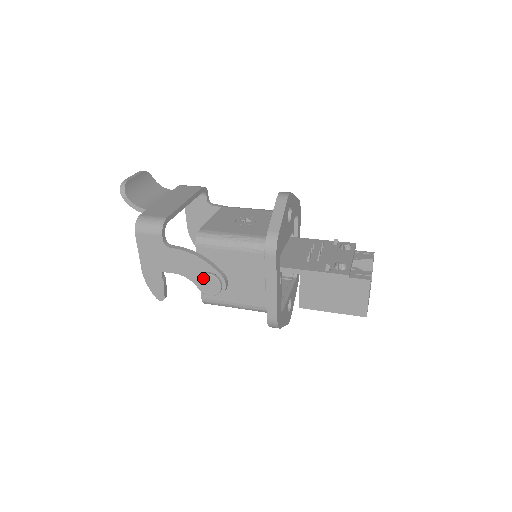
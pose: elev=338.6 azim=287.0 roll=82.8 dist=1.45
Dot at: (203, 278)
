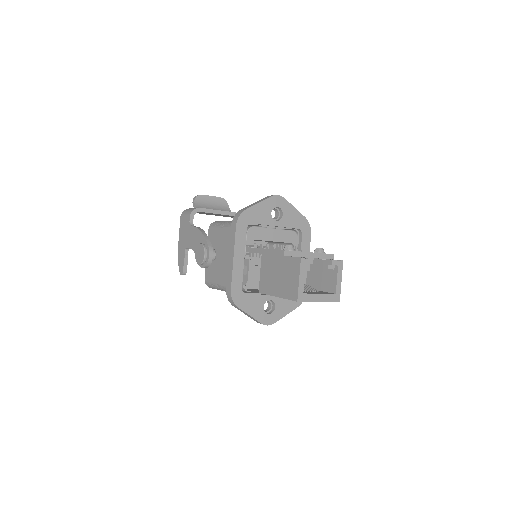
Dot at: (198, 248)
